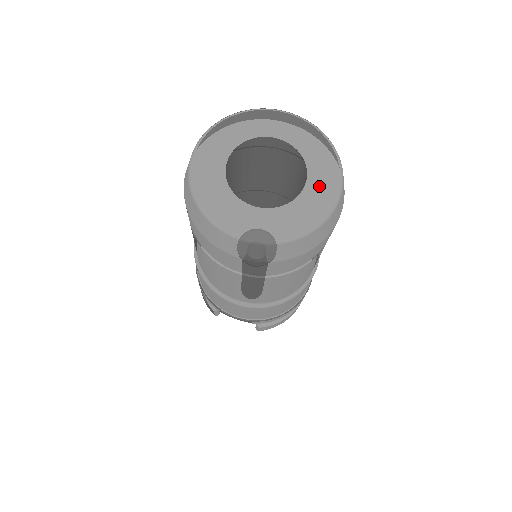
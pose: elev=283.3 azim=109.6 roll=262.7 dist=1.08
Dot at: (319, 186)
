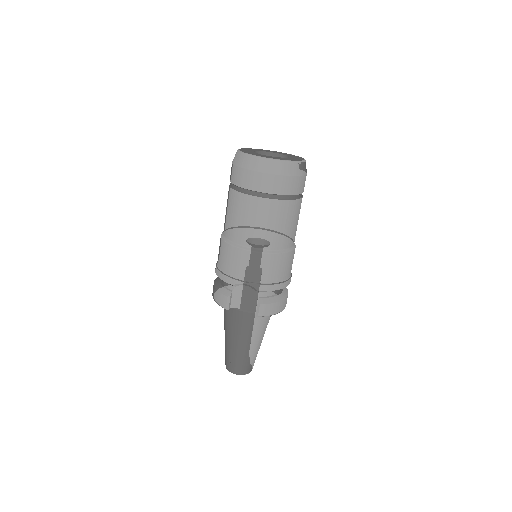
Dot at: (295, 158)
